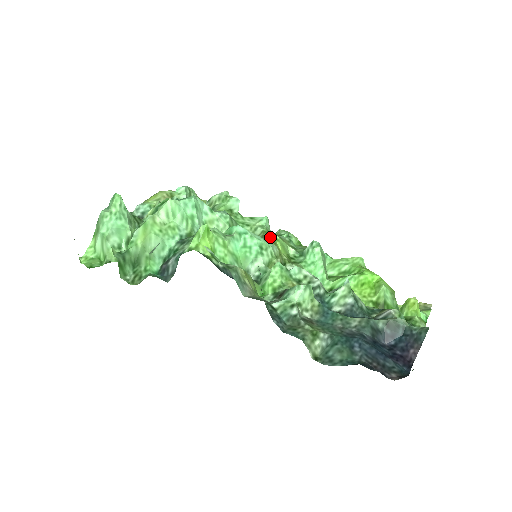
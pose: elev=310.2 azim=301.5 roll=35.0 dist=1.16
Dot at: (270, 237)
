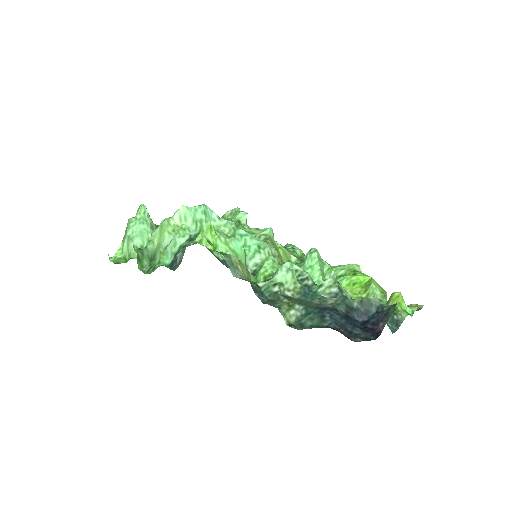
Dot at: (272, 244)
